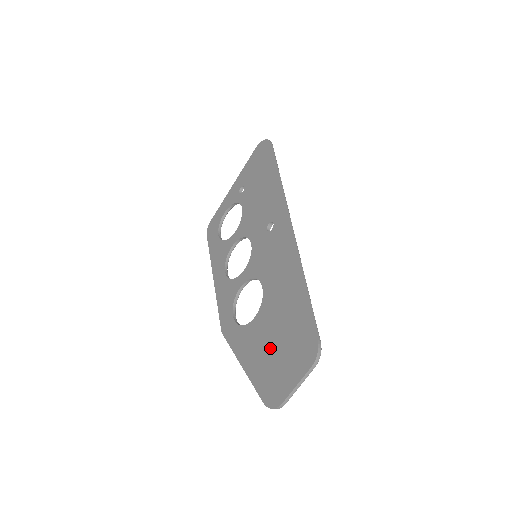
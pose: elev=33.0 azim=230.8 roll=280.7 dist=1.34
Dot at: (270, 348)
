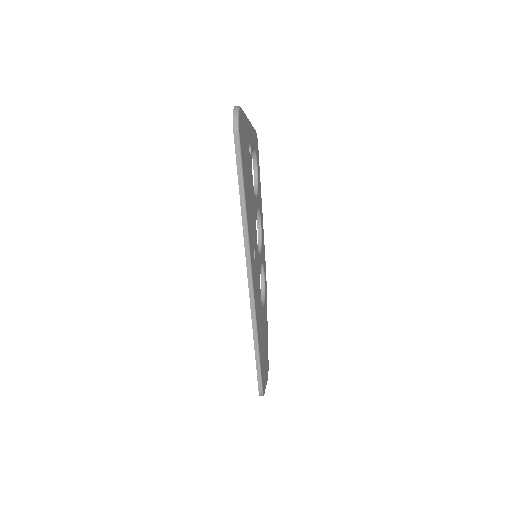
Dot at: occluded
